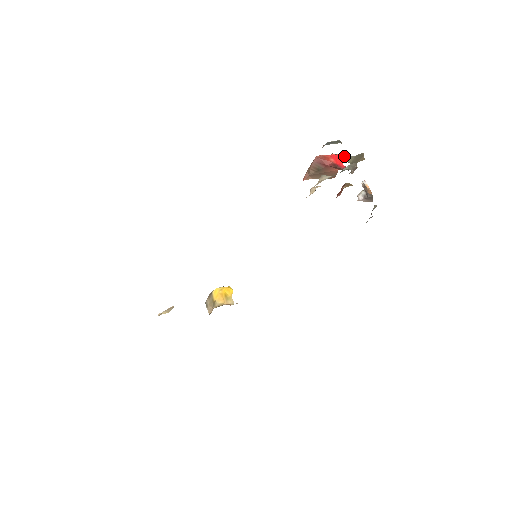
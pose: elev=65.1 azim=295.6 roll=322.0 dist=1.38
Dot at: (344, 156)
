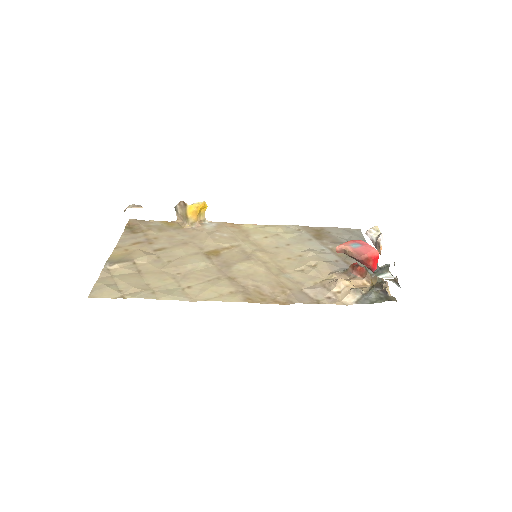
Dot at: occluded
